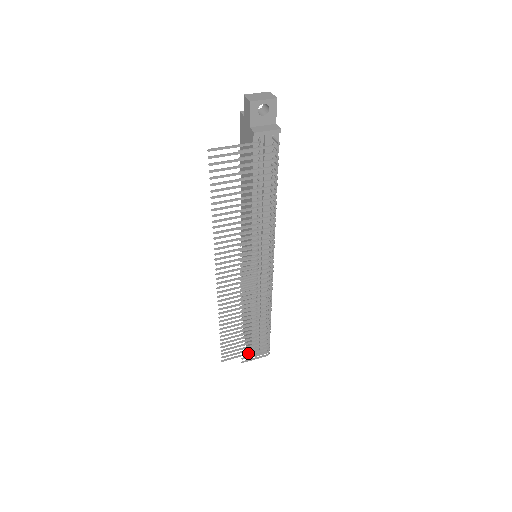
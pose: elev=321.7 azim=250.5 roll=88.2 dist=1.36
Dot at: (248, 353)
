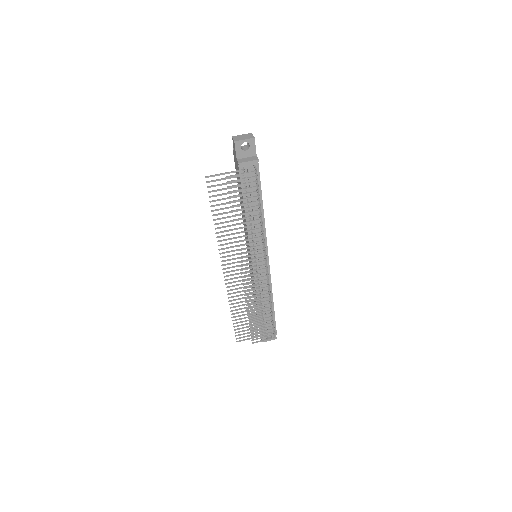
Dot at: (256, 335)
